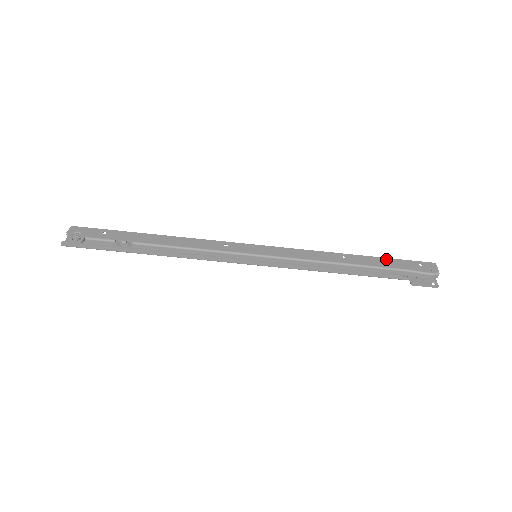
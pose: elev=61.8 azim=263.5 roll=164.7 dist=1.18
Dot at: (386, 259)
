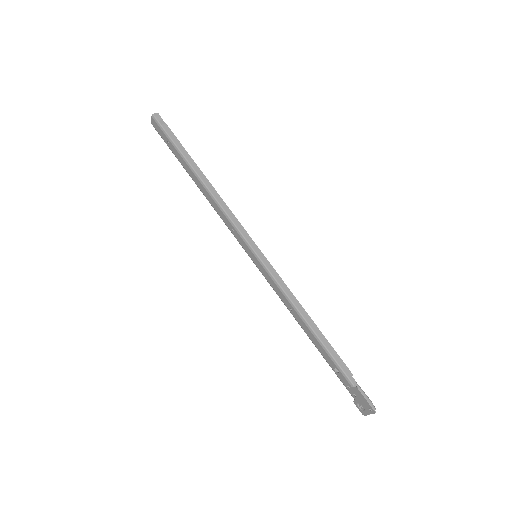
Dot at: occluded
